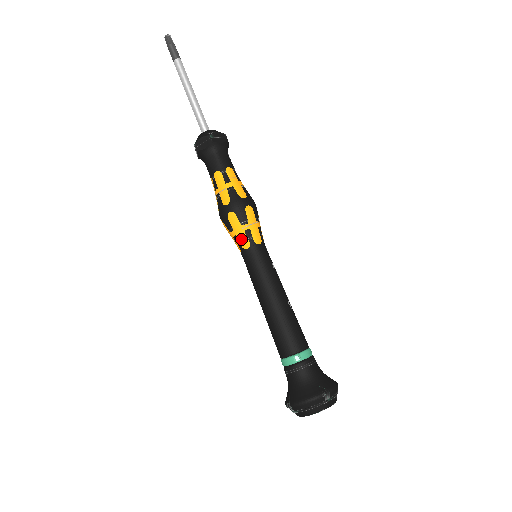
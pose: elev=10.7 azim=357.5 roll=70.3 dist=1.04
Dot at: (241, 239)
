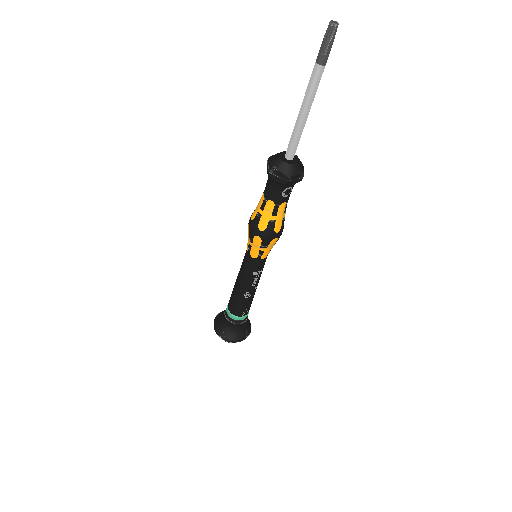
Dot at: occluded
